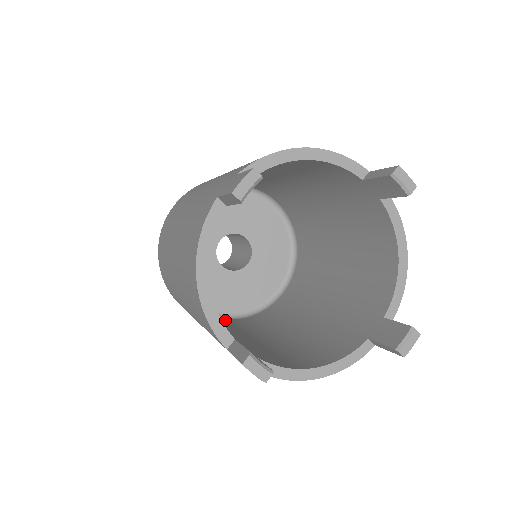
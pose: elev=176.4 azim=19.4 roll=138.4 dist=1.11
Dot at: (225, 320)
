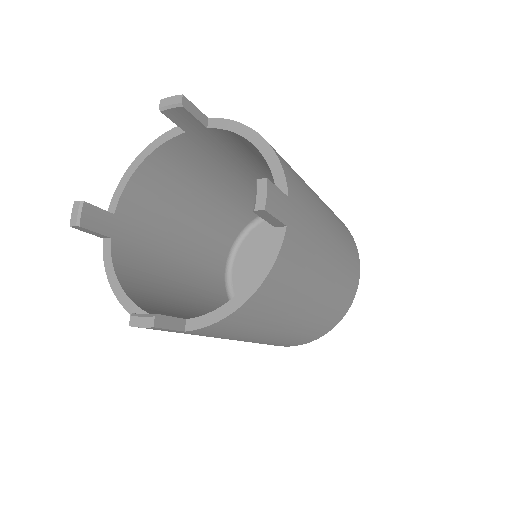
Dot at: occluded
